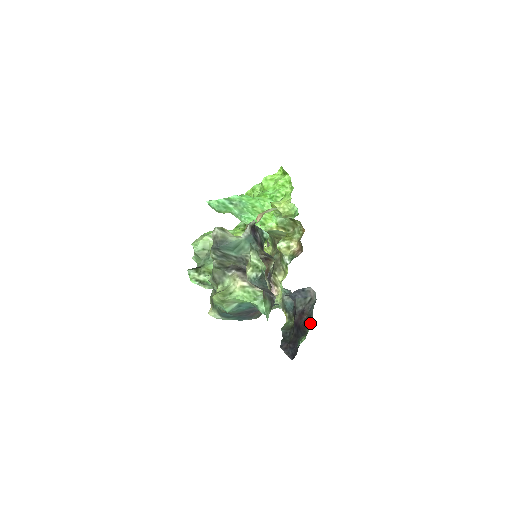
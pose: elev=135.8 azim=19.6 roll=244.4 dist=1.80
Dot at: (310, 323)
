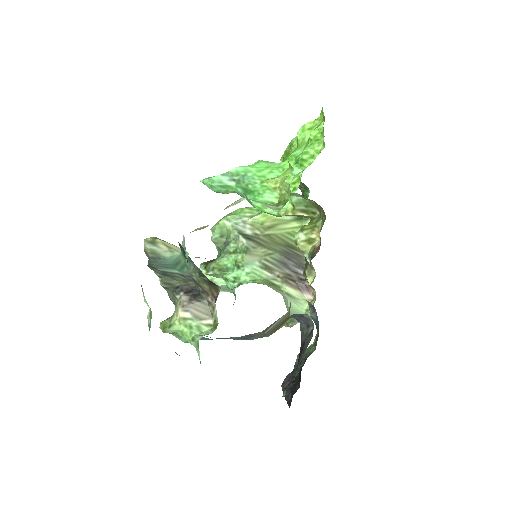
Dot at: (296, 370)
